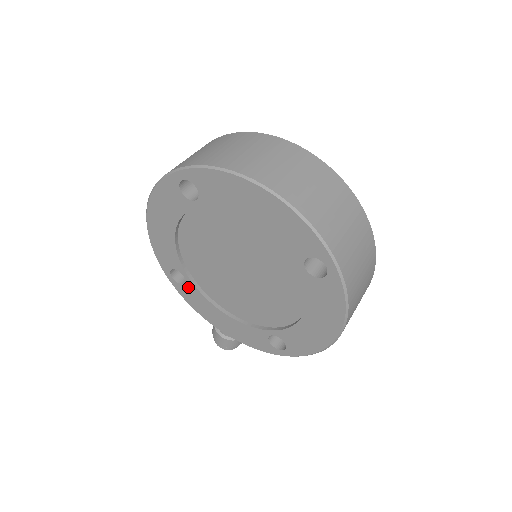
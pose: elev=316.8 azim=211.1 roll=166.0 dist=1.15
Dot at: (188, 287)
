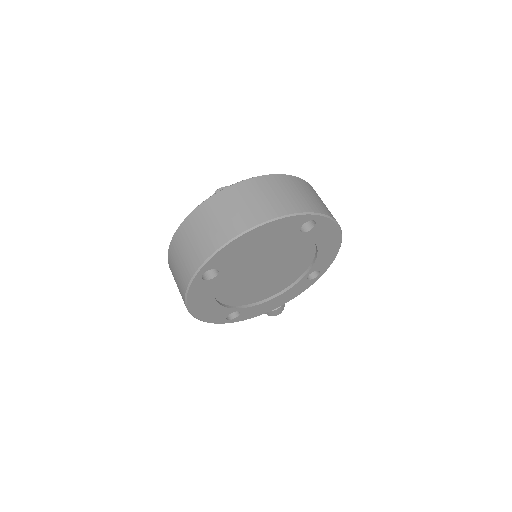
Dot at: (243, 313)
